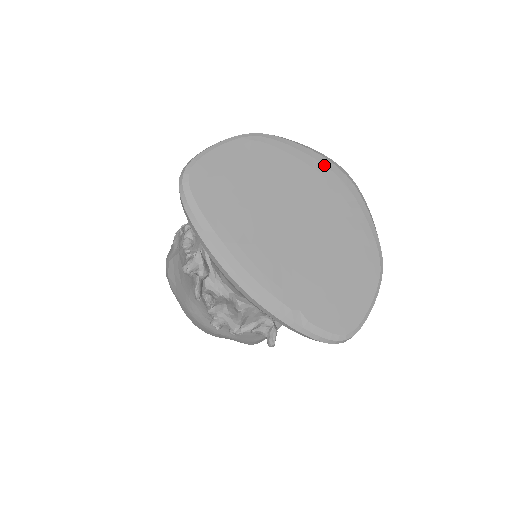
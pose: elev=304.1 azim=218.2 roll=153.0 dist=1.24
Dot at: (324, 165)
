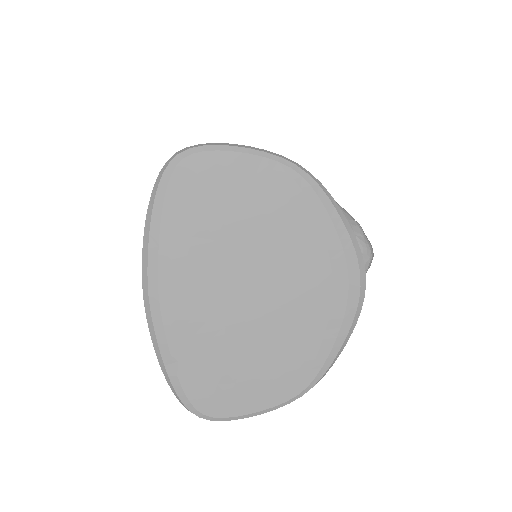
Dot at: (345, 257)
